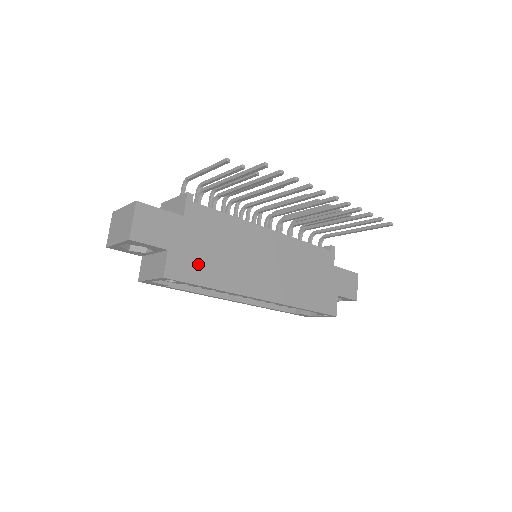
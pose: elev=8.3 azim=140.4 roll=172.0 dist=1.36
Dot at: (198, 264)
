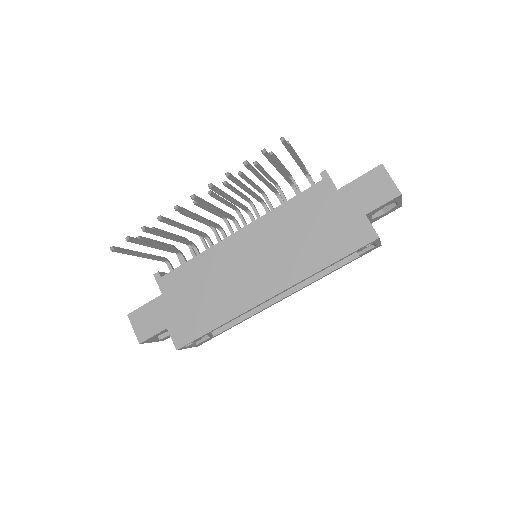
Dot at: (195, 319)
